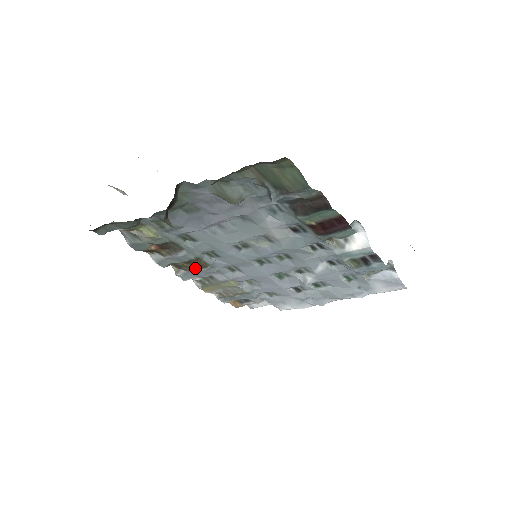
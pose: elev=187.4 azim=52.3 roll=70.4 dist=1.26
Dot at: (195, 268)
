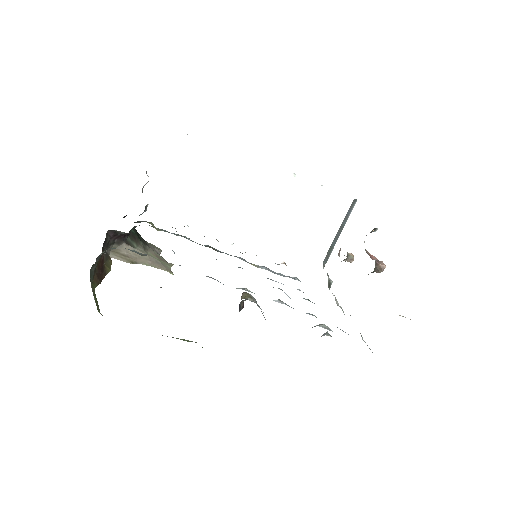
Dot at: occluded
